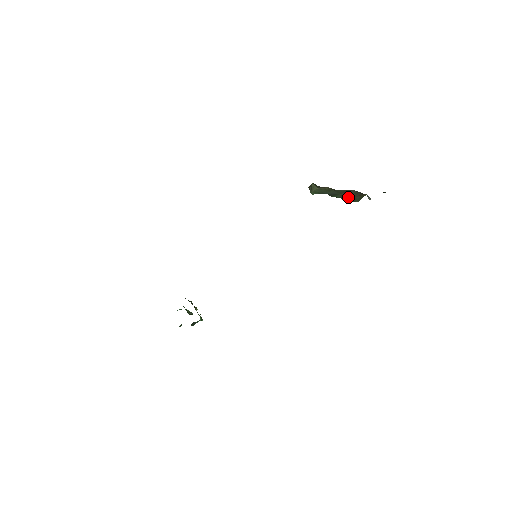
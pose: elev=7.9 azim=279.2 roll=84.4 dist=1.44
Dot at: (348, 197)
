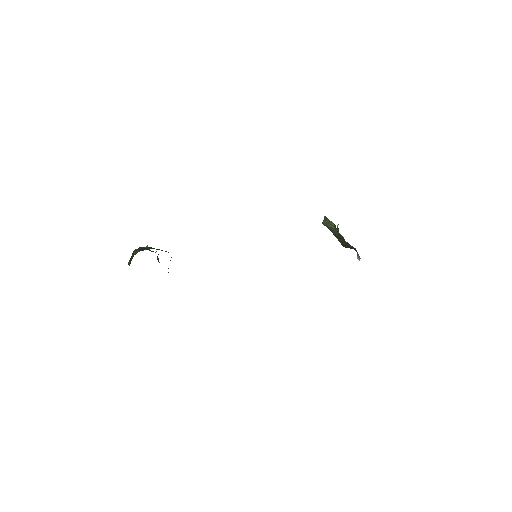
Dot at: (344, 244)
